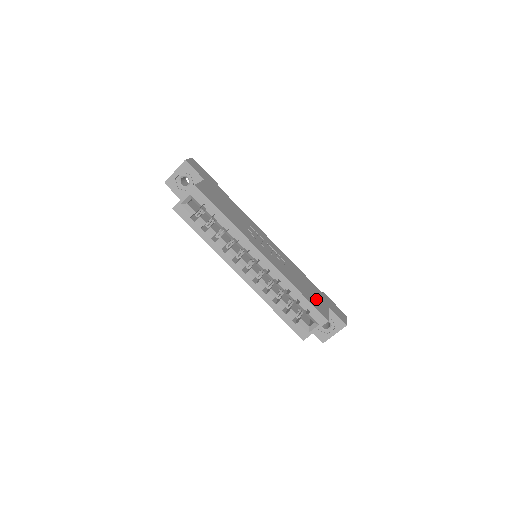
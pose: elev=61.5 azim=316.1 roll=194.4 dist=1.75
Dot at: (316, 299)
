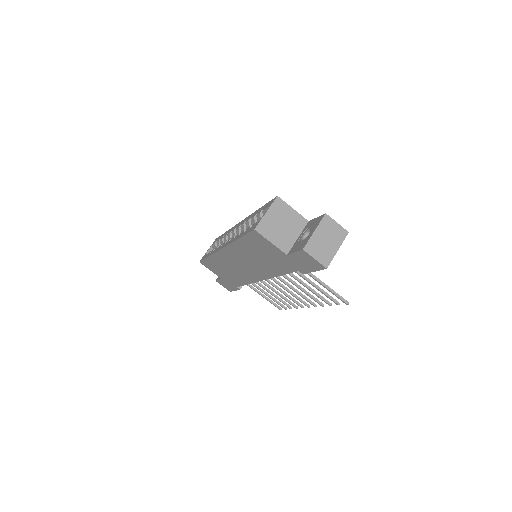
Dot at: occluded
